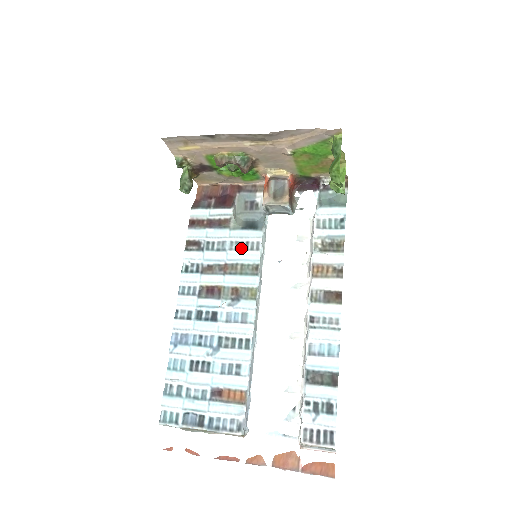
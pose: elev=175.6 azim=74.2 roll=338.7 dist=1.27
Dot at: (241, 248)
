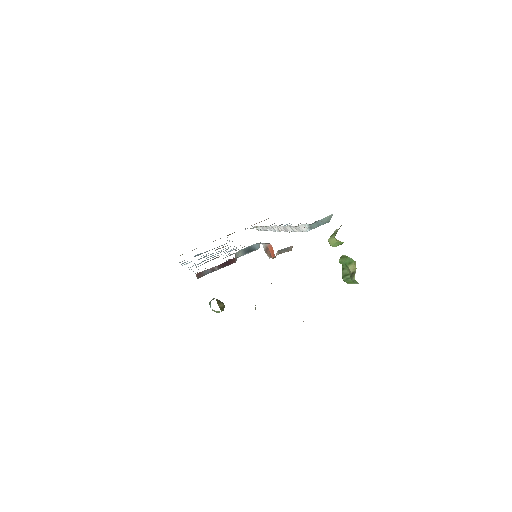
Dot at: occluded
